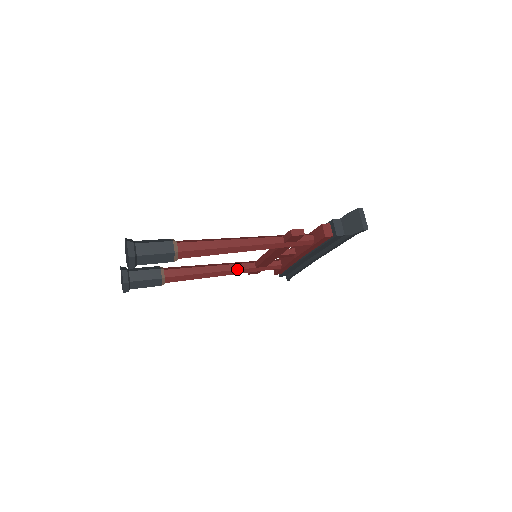
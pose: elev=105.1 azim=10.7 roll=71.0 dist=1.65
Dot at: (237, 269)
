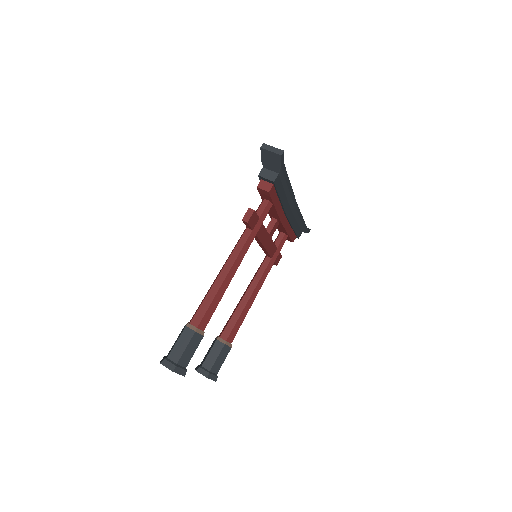
Dot at: (261, 276)
